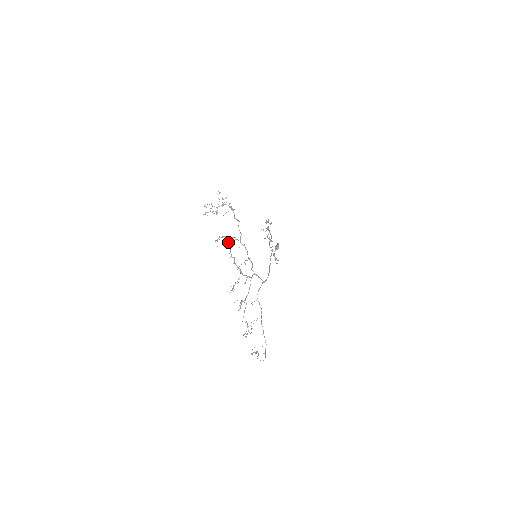
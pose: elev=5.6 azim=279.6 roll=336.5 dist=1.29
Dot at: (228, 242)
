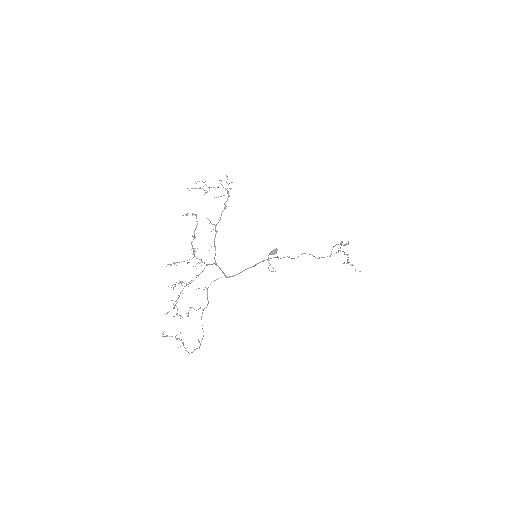
Dot at: (197, 221)
